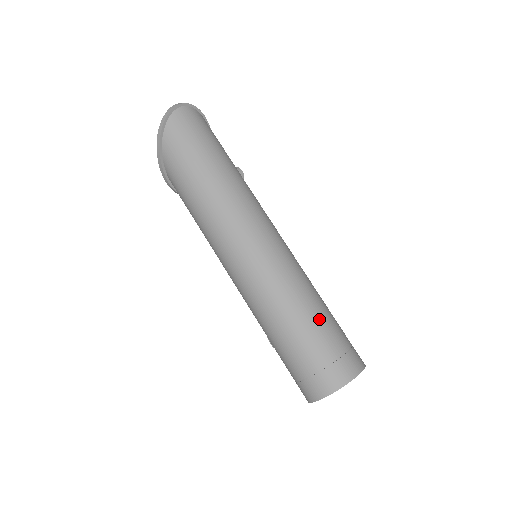
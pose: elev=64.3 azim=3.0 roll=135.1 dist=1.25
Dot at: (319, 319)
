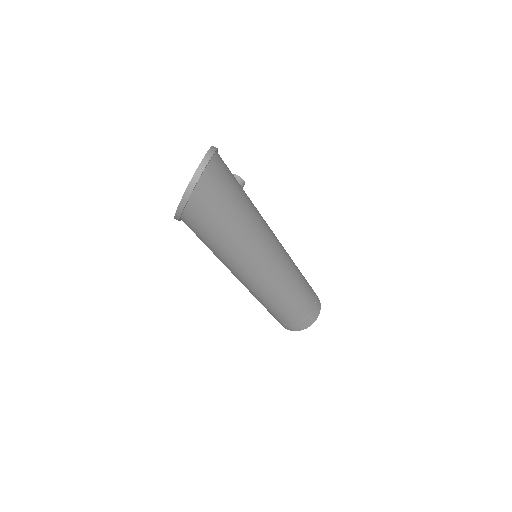
Dot at: (304, 297)
